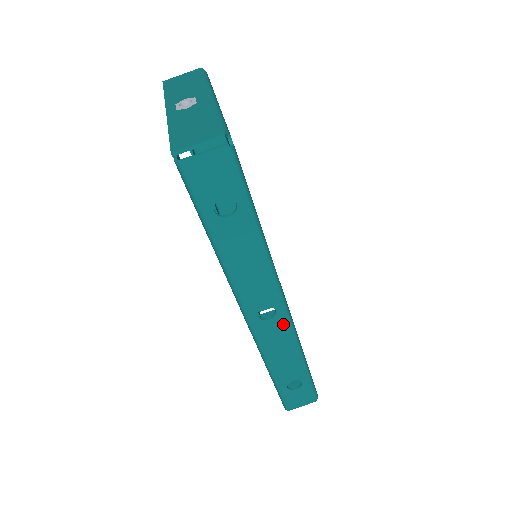
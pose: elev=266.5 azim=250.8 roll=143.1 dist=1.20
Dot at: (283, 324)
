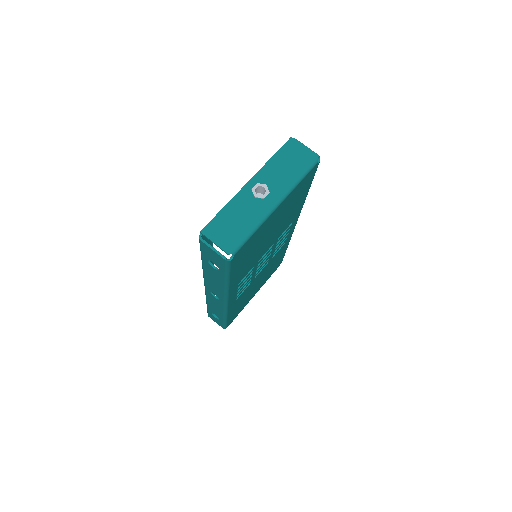
Dot at: (221, 304)
